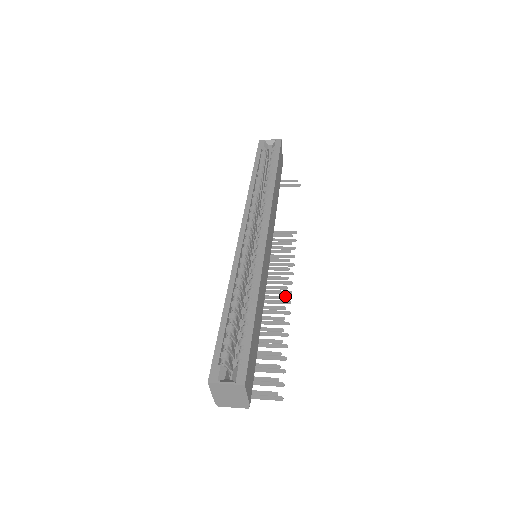
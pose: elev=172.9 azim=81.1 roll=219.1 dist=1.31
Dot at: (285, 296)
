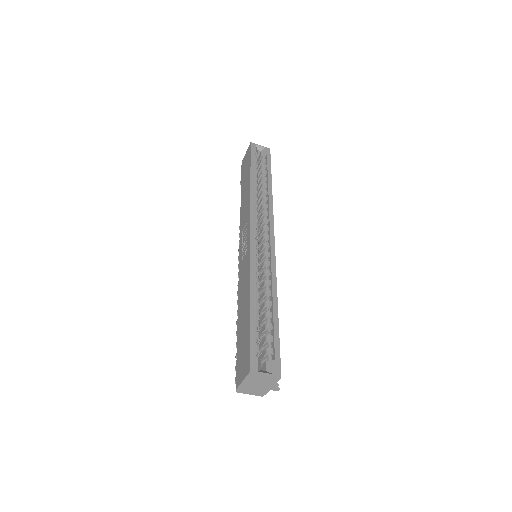
Dot at: occluded
